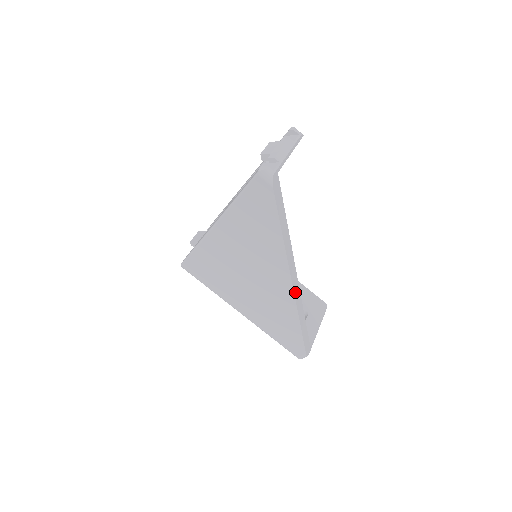
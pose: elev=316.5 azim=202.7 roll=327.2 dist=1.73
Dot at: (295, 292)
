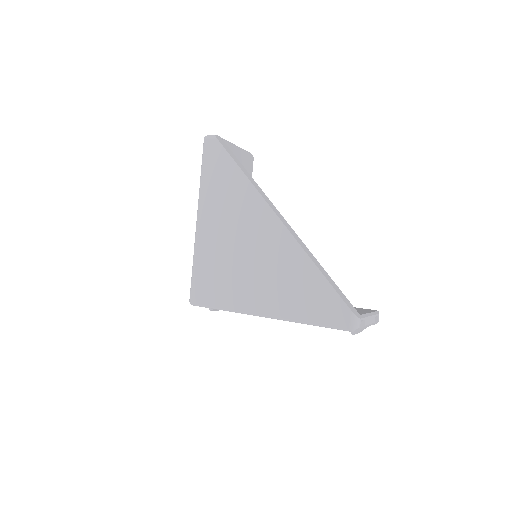
Dot at: (289, 229)
